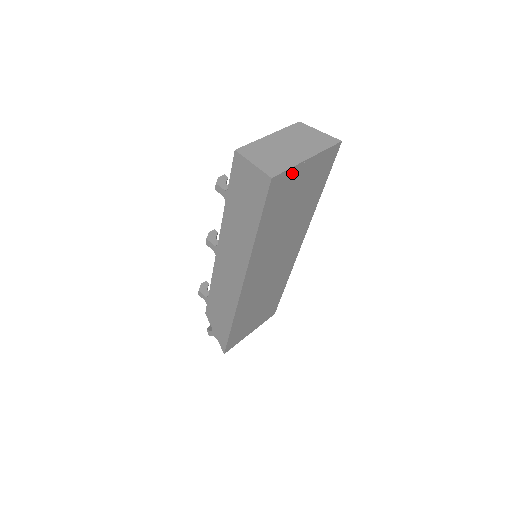
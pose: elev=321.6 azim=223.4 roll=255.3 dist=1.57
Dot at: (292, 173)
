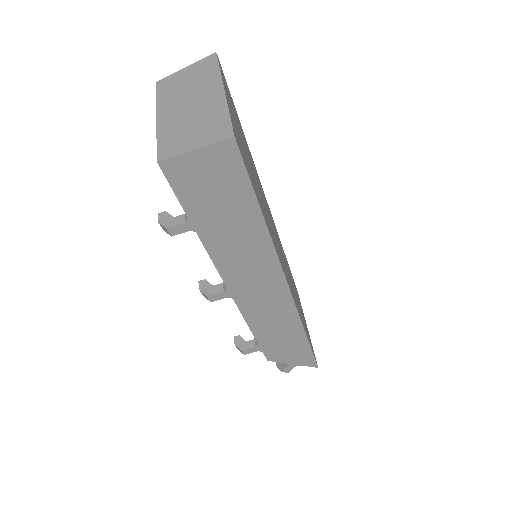
Dot at: occluded
